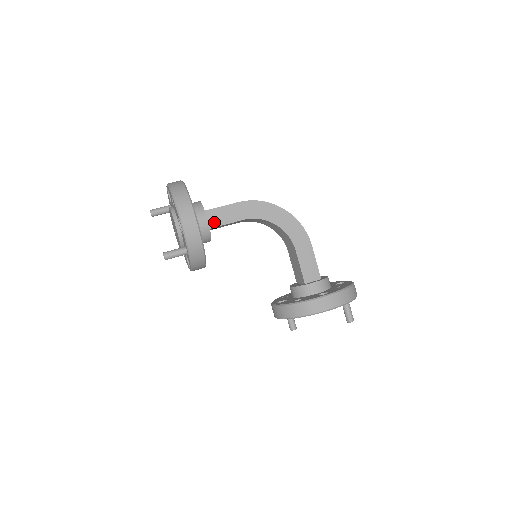
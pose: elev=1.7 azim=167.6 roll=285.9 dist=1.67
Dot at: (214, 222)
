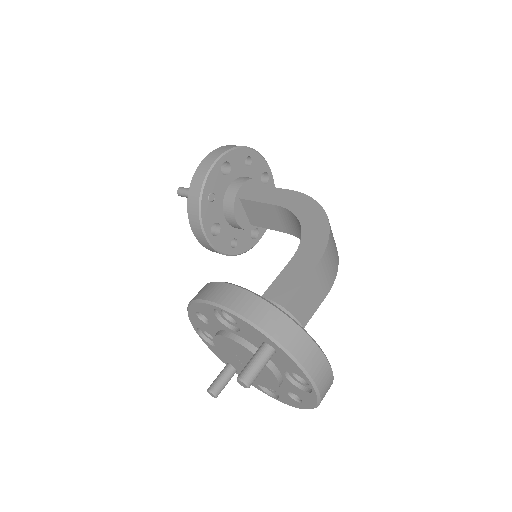
Dot at: (250, 195)
